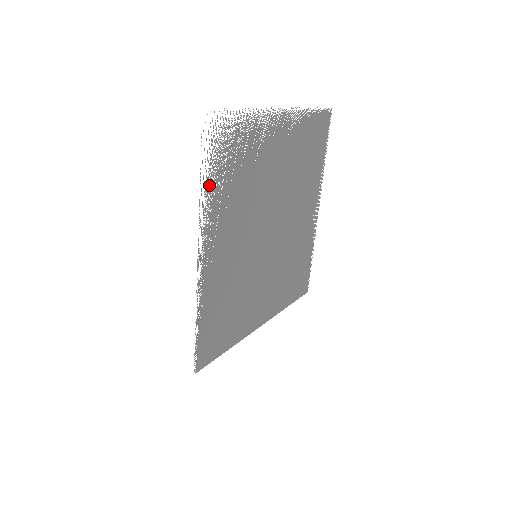
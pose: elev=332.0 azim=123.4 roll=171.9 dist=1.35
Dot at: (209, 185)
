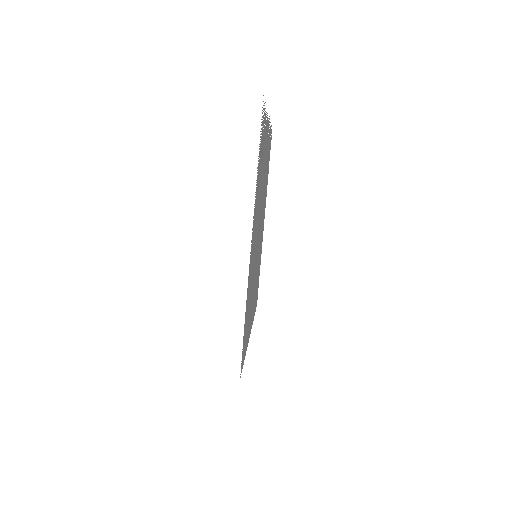
Dot at: (258, 171)
